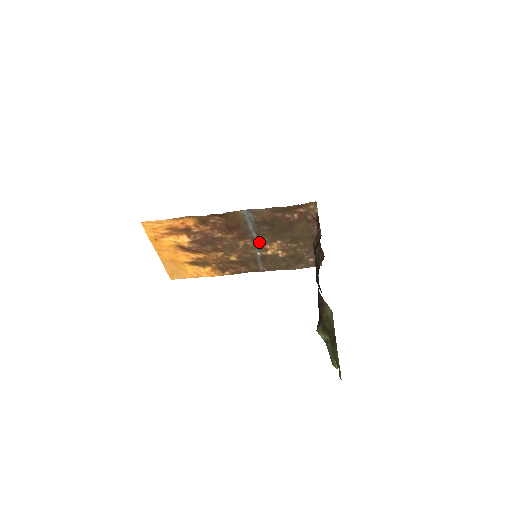
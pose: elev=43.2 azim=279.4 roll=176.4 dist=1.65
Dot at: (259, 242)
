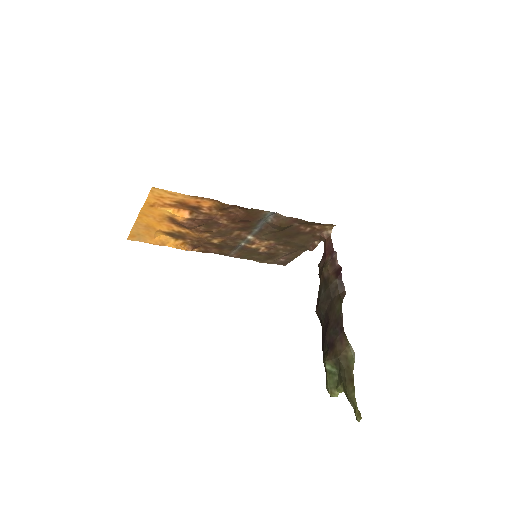
Dot at: (253, 236)
